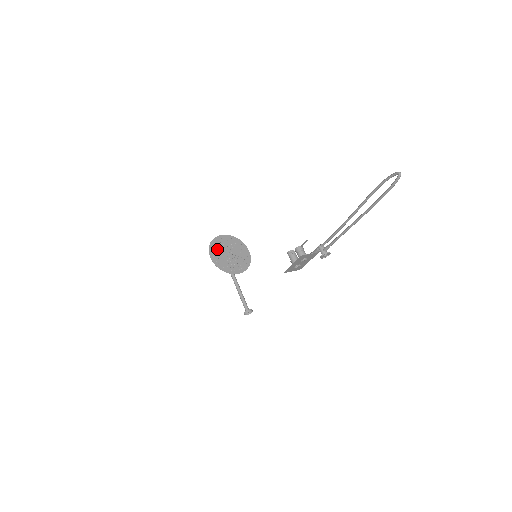
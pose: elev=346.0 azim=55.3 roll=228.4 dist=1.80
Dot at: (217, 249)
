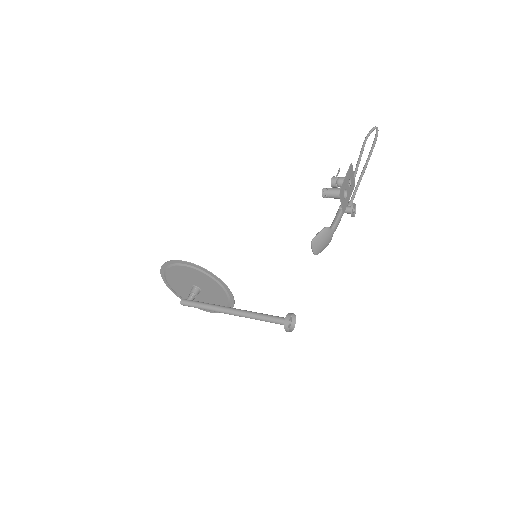
Dot at: (178, 272)
